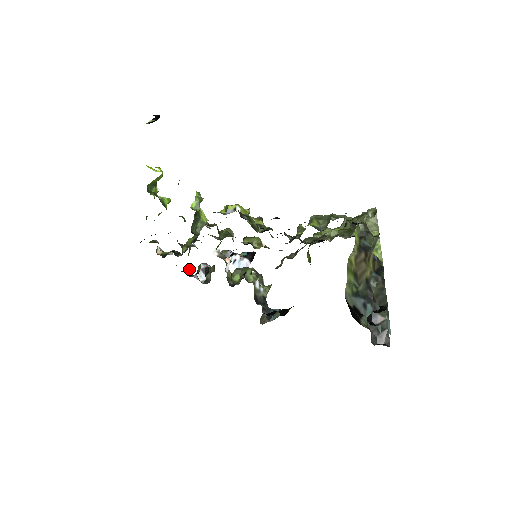
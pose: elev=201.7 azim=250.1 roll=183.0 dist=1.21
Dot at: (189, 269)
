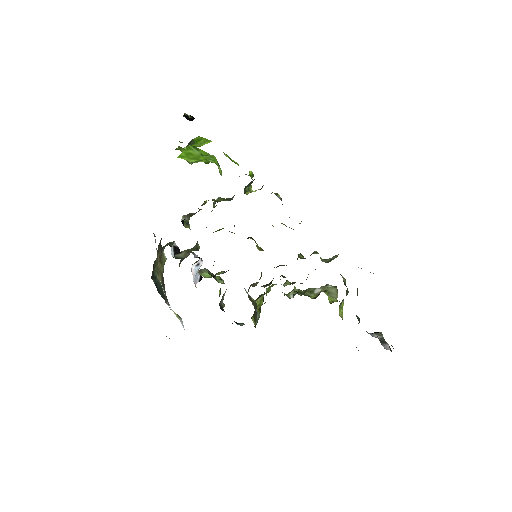
Dot at: occluded
